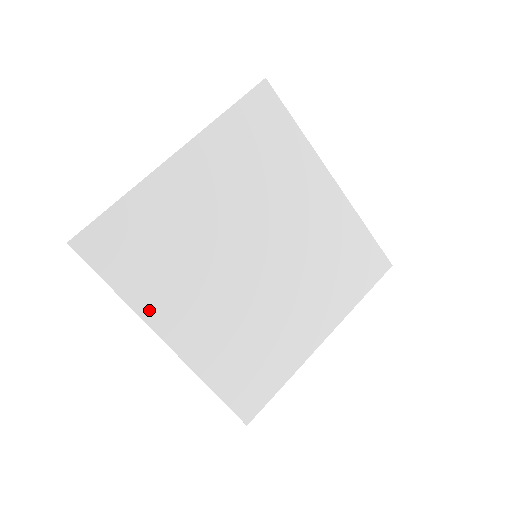
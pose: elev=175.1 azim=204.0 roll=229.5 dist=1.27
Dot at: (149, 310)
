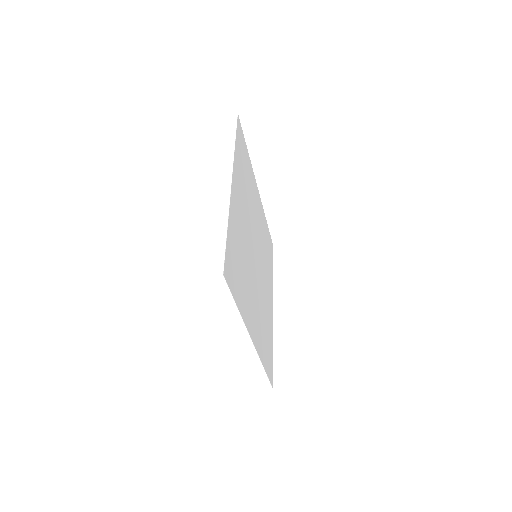
Dot at: (246, 319)
